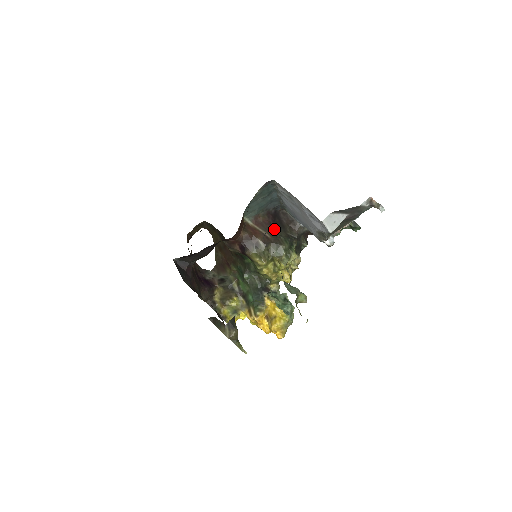
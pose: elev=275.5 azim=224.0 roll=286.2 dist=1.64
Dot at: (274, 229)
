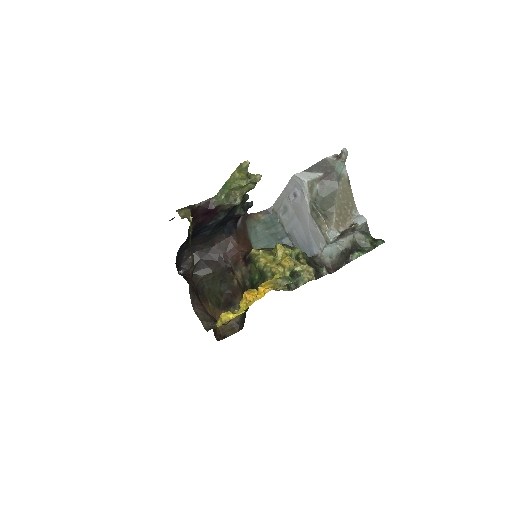
Dot at: occluded
